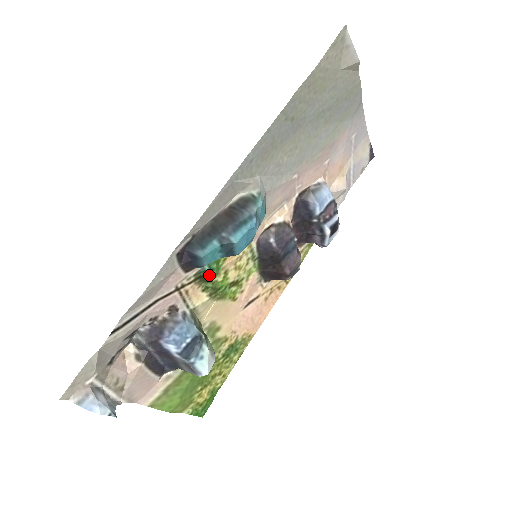
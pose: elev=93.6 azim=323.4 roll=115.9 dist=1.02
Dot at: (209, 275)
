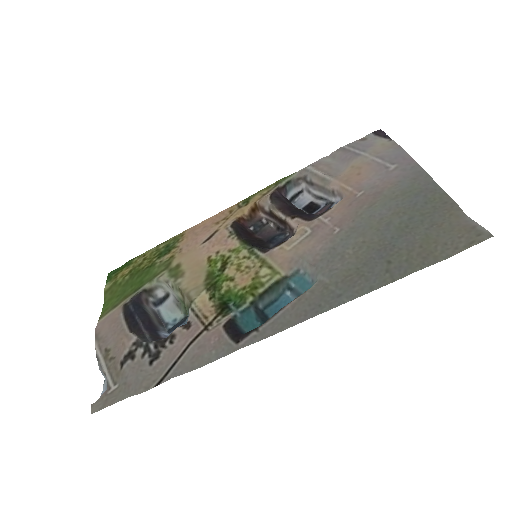
Dot at: (229, 305)
